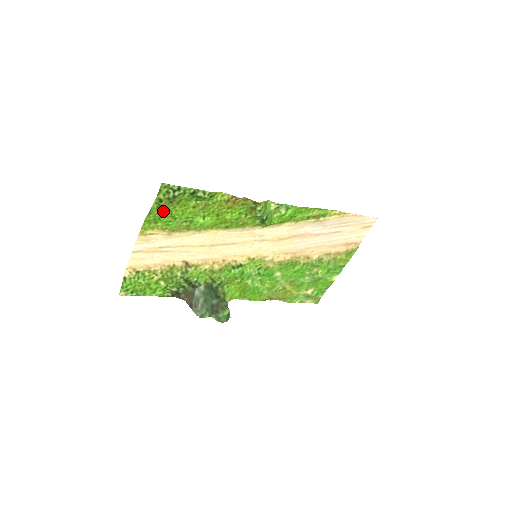
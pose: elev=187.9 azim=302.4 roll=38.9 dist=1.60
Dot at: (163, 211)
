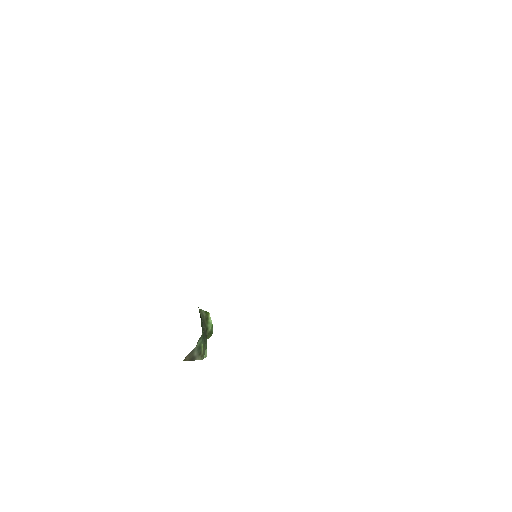
Dot at: occluded
